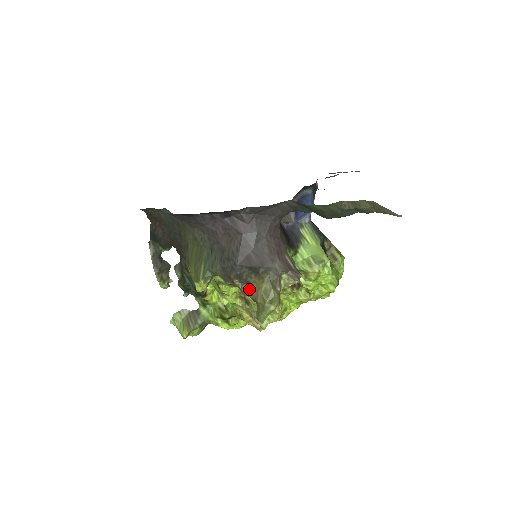
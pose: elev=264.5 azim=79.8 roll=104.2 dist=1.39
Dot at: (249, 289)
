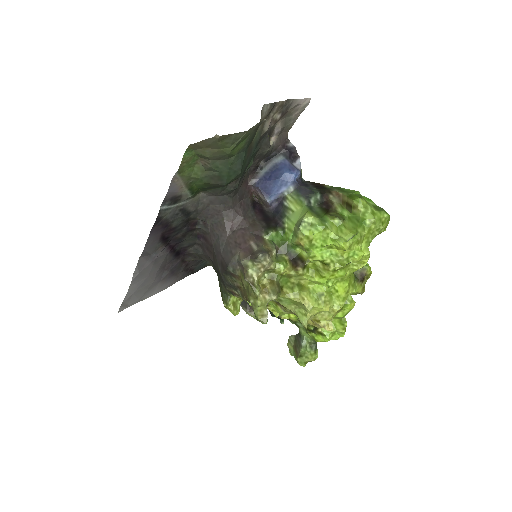
Dot at: (242, 293)
